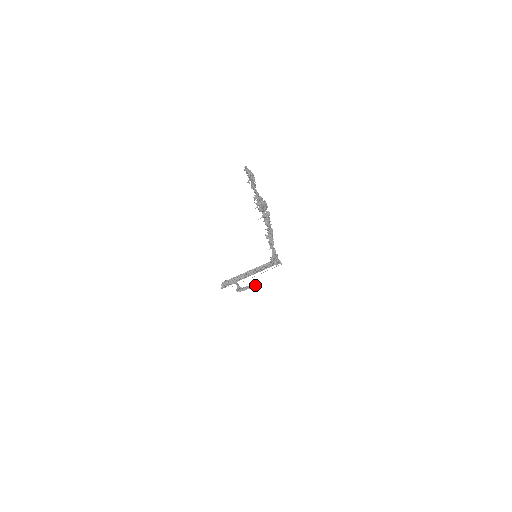
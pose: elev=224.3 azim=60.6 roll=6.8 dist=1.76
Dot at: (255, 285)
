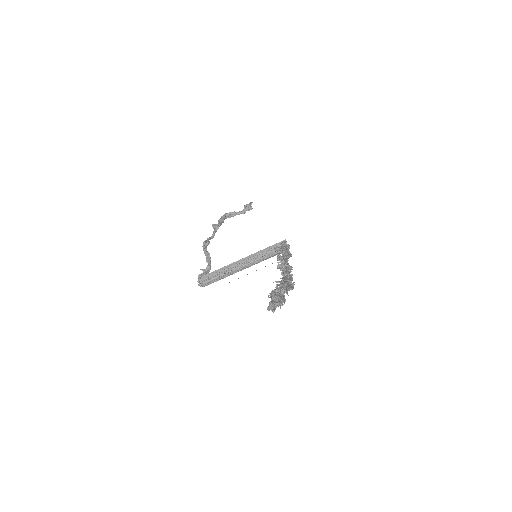
Dot at: (245, 205)
